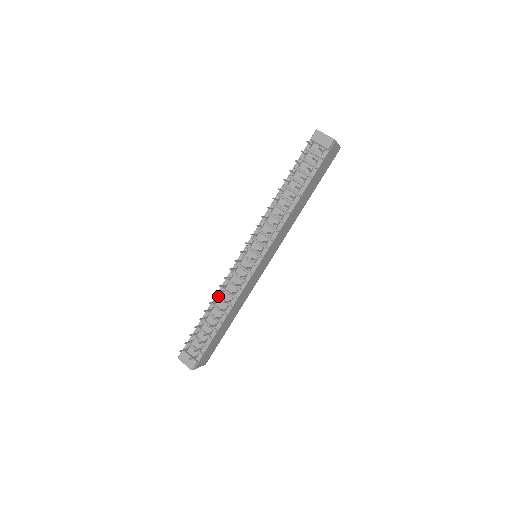
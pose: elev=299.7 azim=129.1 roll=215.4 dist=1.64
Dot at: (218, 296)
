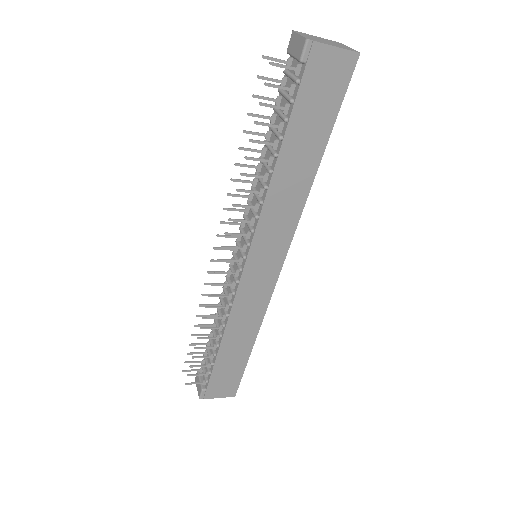
Dot at: (218, 308)
